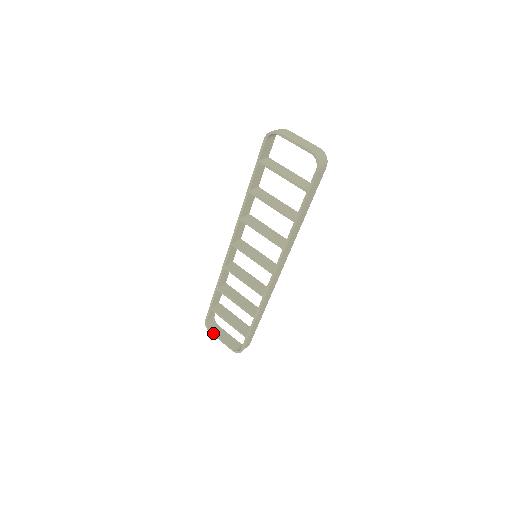
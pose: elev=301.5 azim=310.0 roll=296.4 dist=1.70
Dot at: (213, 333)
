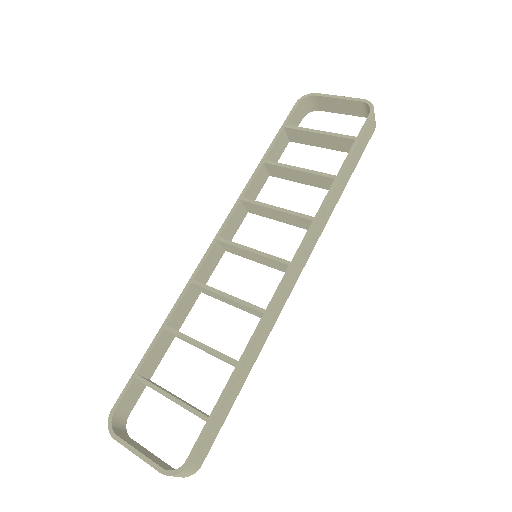
Dot at: (121, 438)
